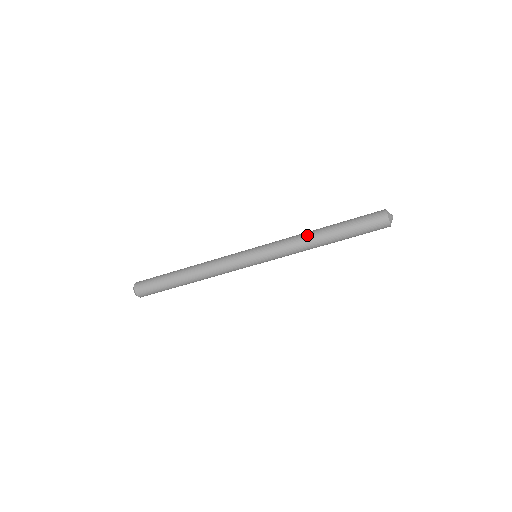
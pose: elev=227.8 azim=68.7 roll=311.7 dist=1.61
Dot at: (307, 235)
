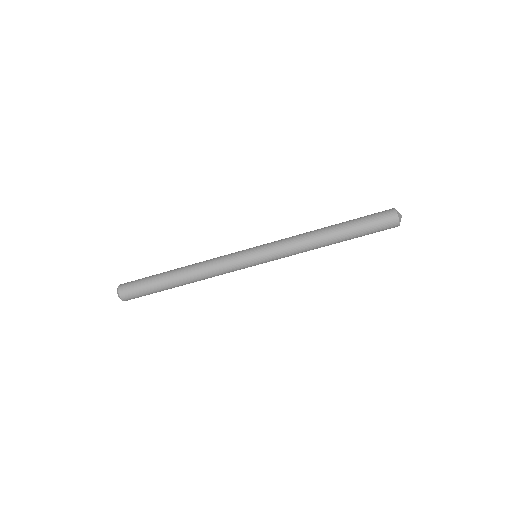
Dot at: (313, 236)
